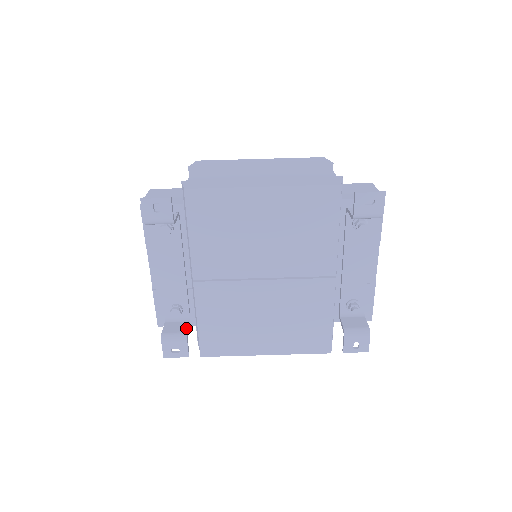
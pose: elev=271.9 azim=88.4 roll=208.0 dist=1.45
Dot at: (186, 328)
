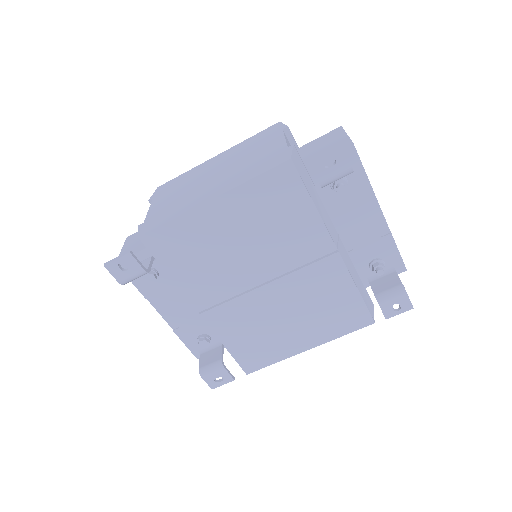
Dot at: (219, 354)
